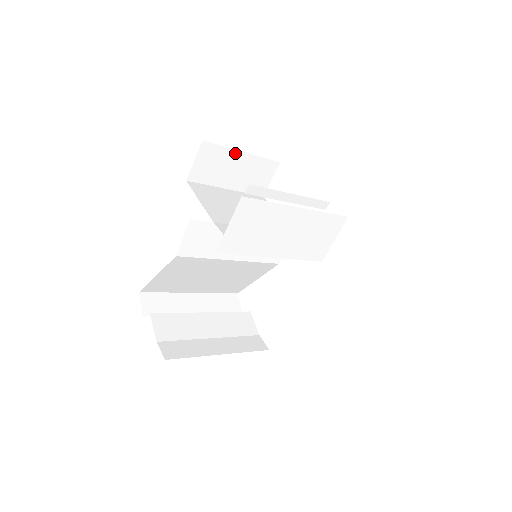
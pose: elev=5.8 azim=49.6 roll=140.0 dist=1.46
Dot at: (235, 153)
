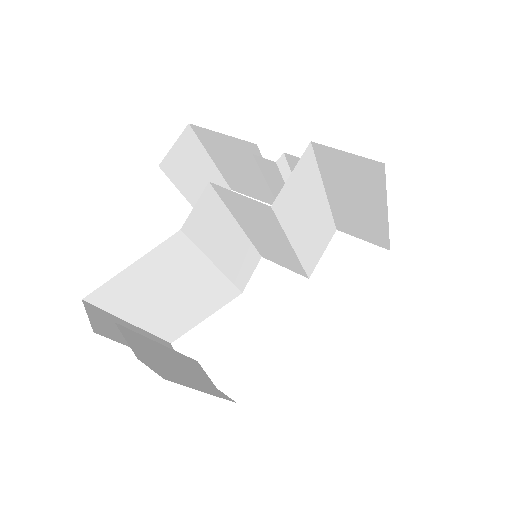
Dot at: (206, 157)
